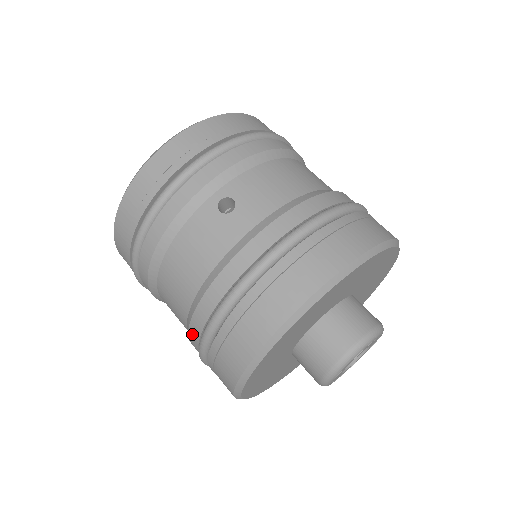
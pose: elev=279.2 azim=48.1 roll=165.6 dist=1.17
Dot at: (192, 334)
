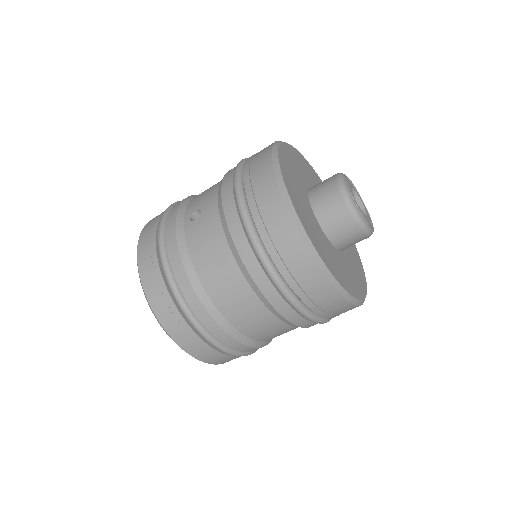
Dot at: (265, 289)
